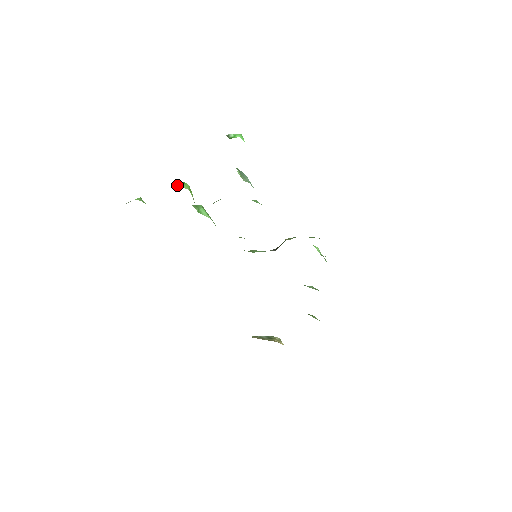
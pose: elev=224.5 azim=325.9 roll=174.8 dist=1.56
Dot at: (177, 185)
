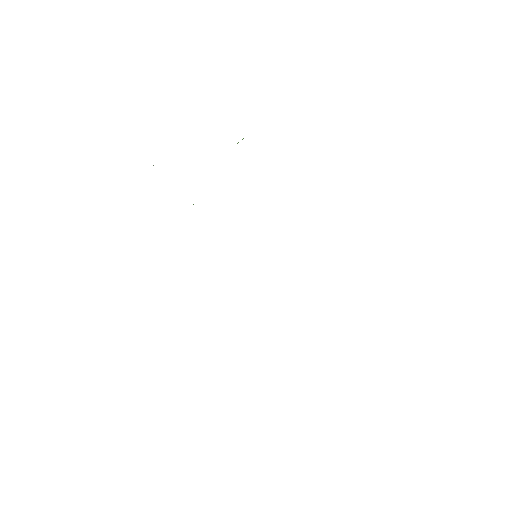
Dot at: occluded
